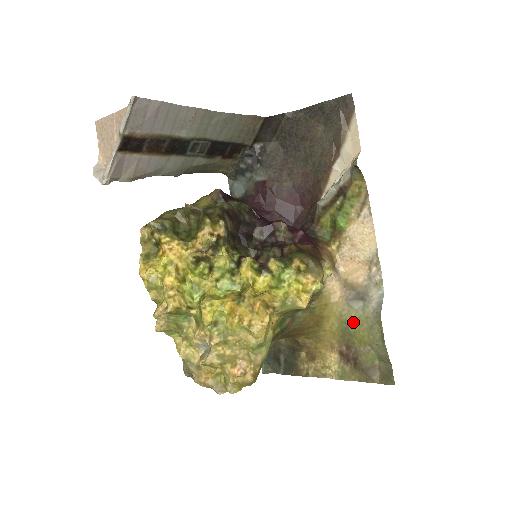
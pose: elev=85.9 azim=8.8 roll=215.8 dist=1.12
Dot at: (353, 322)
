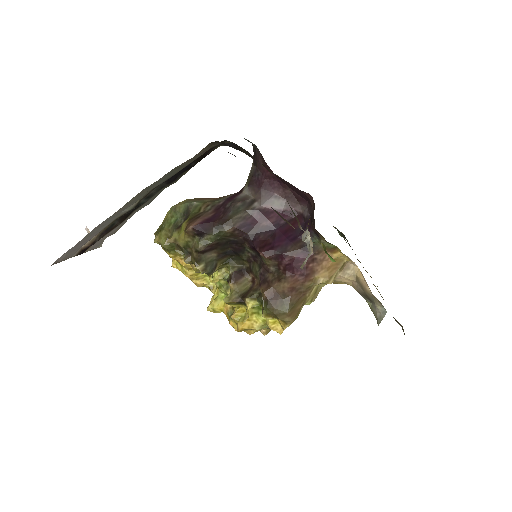
Dot at: occluded
